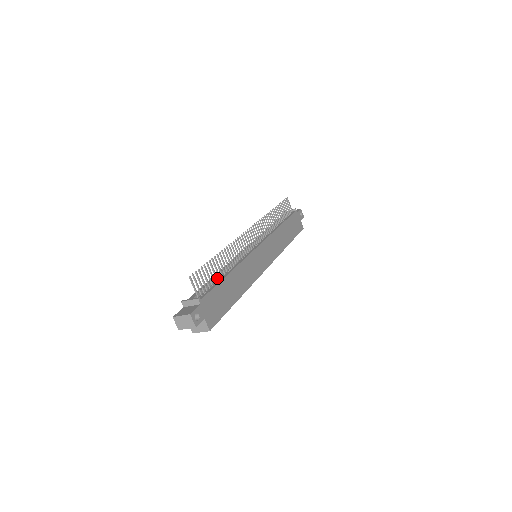
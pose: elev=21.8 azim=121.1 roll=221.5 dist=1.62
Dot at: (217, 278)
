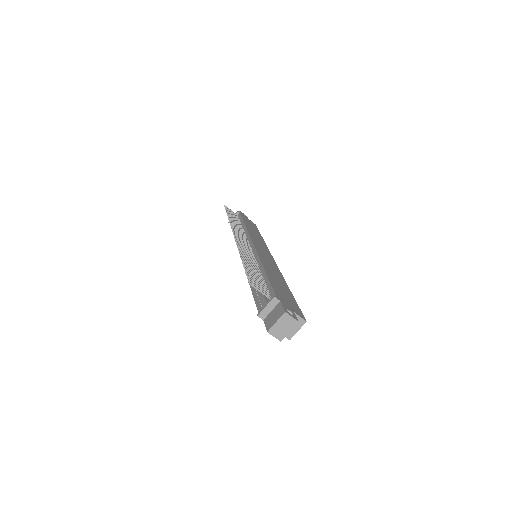
Dot at: (261, 278)
